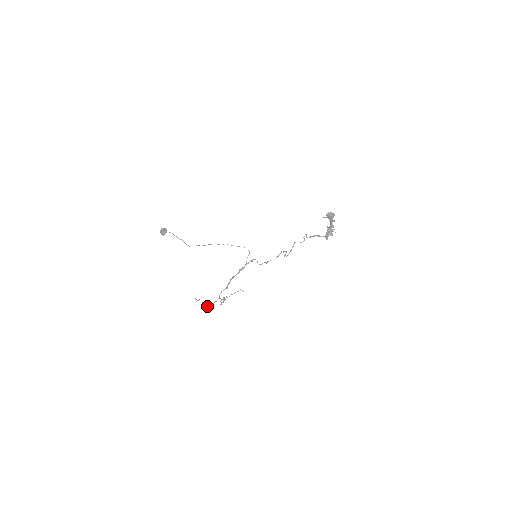
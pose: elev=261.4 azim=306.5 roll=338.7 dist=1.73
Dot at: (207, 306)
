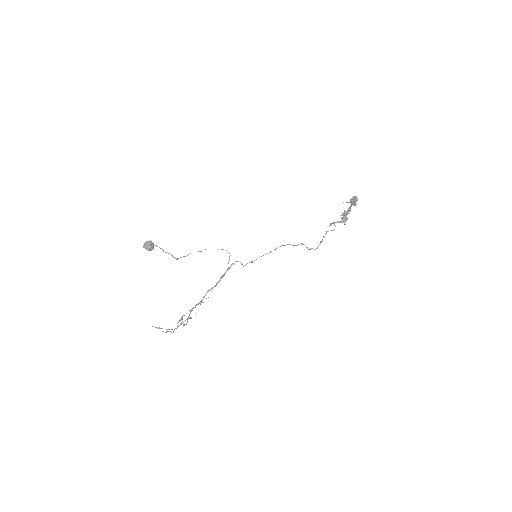
Dot at: (171, 332)
